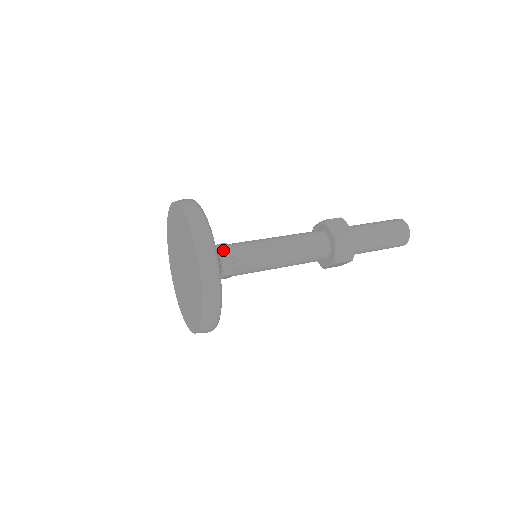
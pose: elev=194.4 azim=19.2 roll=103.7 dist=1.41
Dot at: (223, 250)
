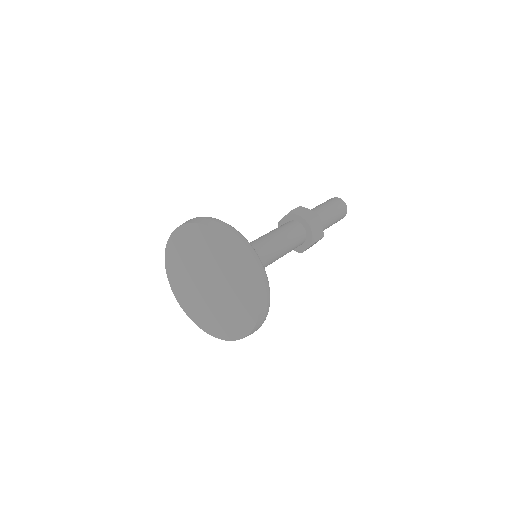
Dot at: occluded
